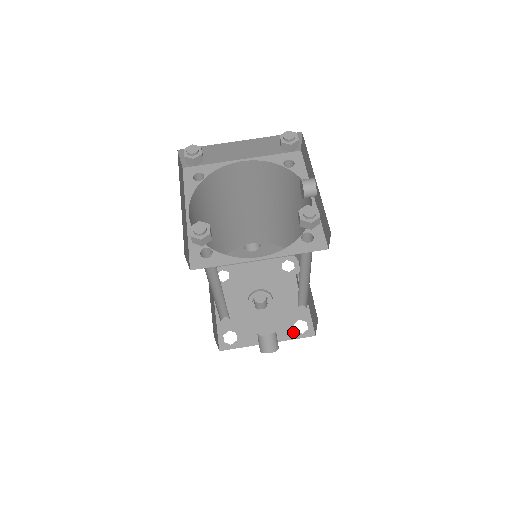
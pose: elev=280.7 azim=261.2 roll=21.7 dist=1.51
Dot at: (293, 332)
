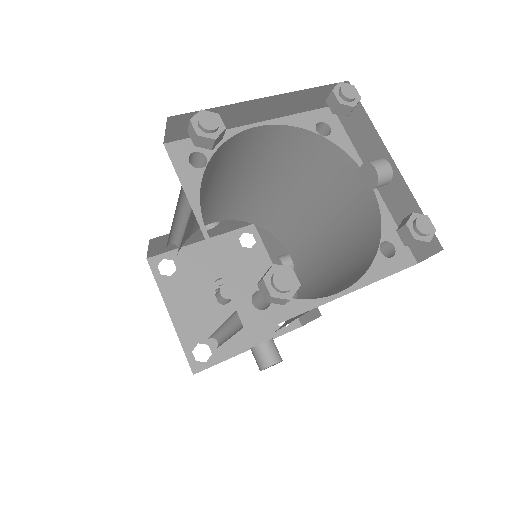
Dot at: (276, 327)
